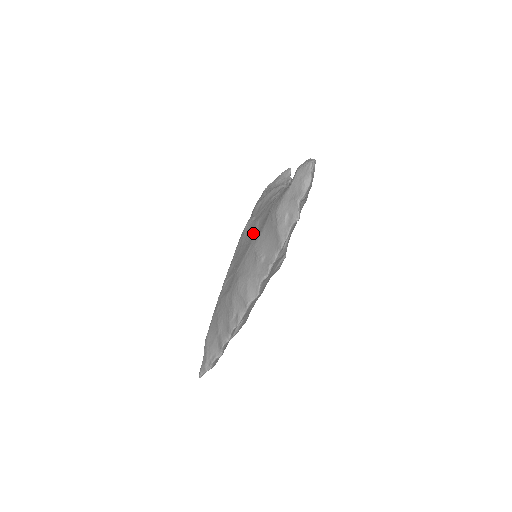
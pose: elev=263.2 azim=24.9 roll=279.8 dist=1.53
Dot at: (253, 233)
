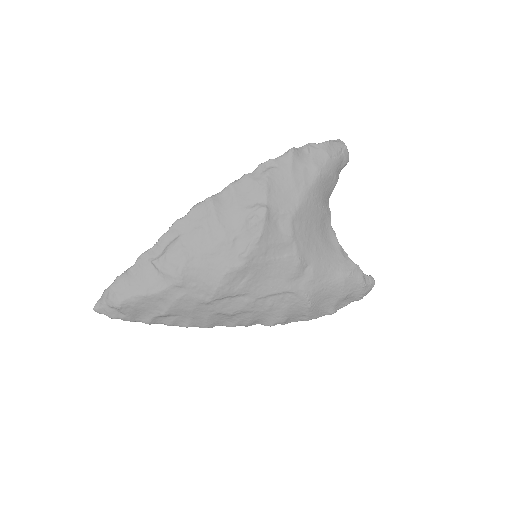
Dot at: occluded
